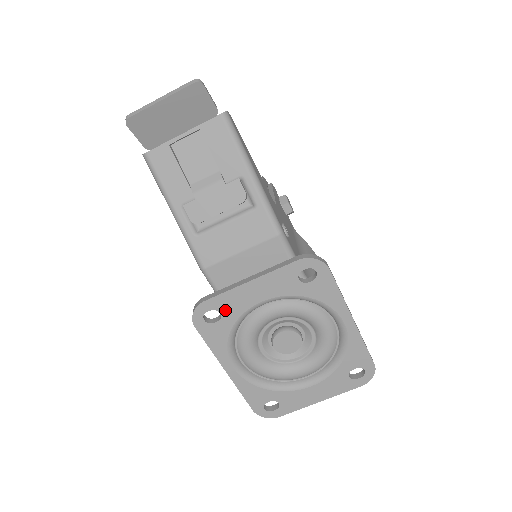
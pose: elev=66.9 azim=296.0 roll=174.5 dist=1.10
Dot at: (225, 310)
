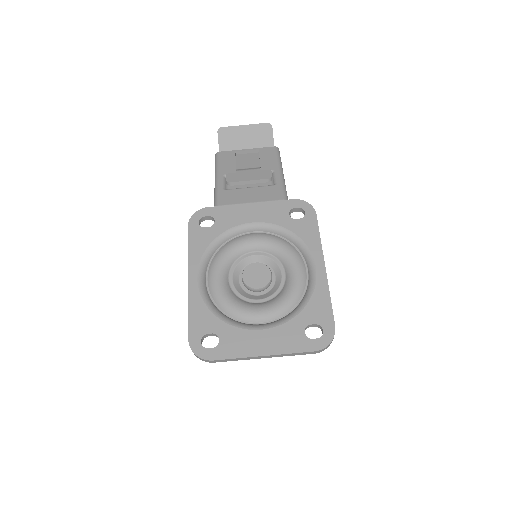
Dot at: (220, 220)
